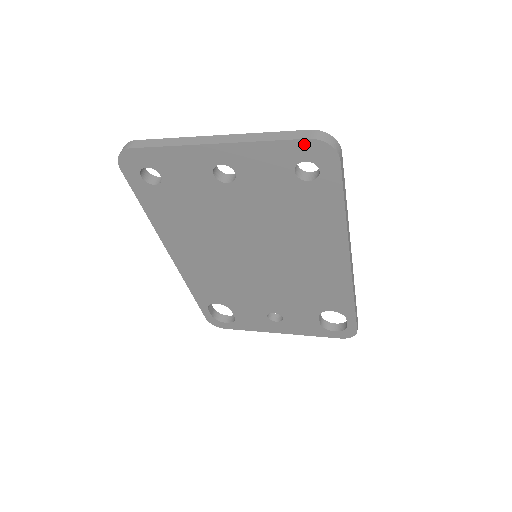
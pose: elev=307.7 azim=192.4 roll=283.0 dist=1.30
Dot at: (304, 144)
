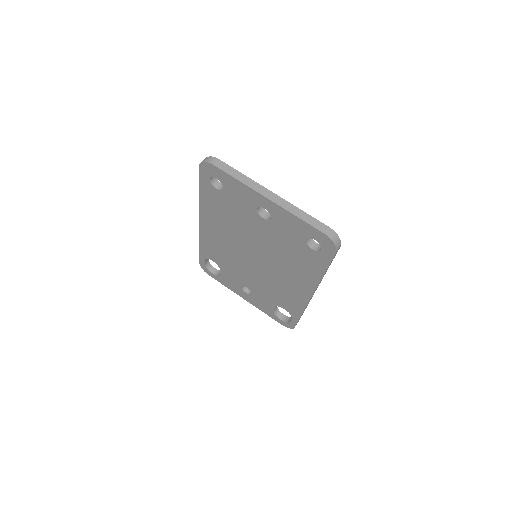
Dot at: (320, 234)
